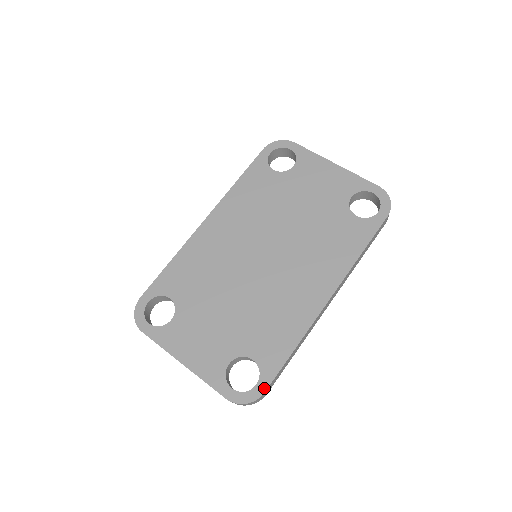
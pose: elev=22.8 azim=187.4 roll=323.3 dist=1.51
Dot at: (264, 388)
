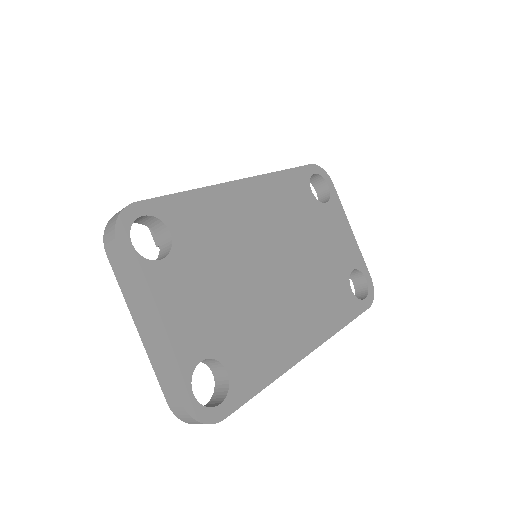
Dot at: (226, 413)
